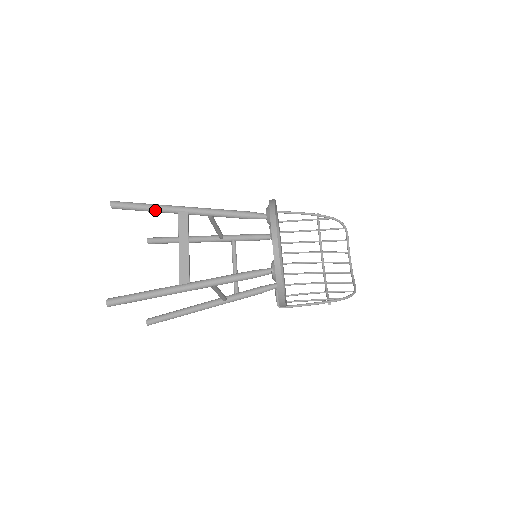
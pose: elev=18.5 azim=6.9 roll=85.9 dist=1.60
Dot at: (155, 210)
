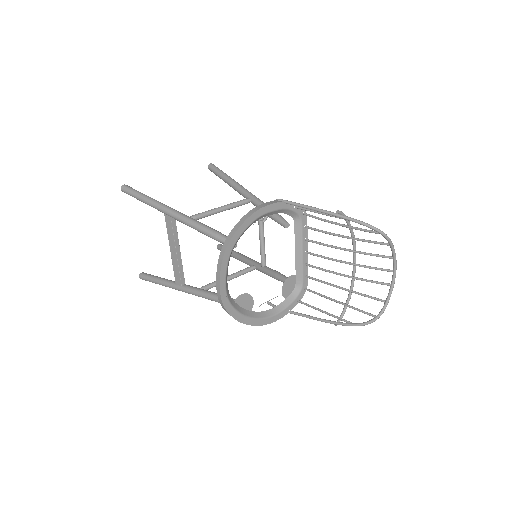
Dot at: (149, 205)
